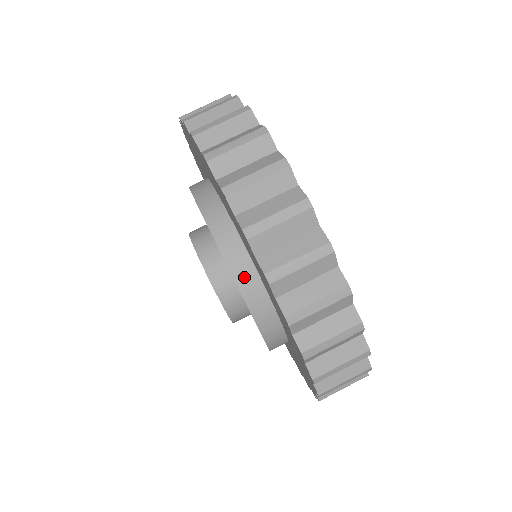
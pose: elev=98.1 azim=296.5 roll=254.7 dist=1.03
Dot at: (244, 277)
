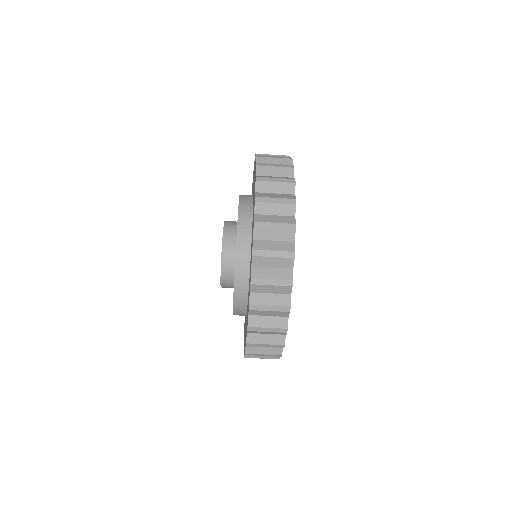
Dot at: occluded
